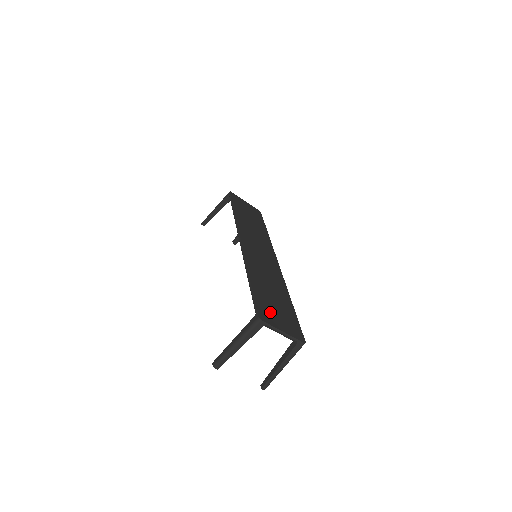
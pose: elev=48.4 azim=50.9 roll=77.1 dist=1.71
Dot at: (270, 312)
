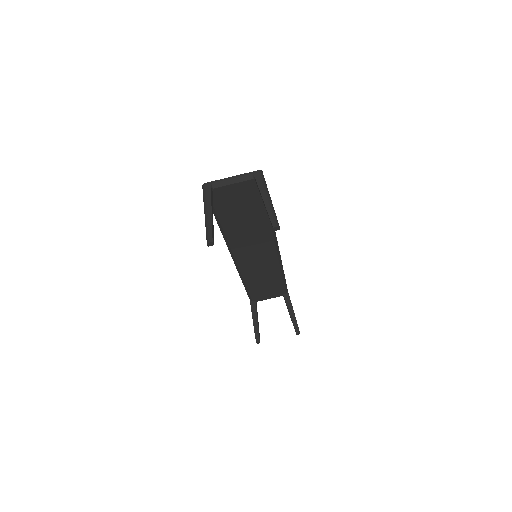
Dot at: occluded
